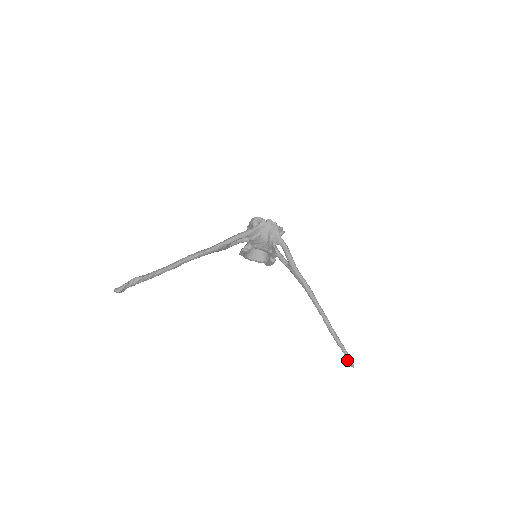
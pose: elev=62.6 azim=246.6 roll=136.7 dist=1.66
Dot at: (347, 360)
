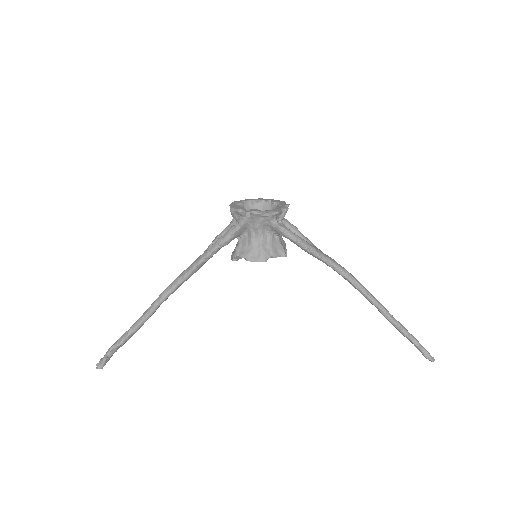
Dot at: occluded
